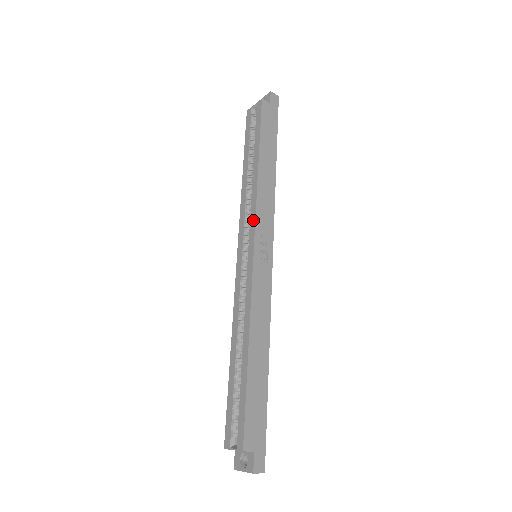
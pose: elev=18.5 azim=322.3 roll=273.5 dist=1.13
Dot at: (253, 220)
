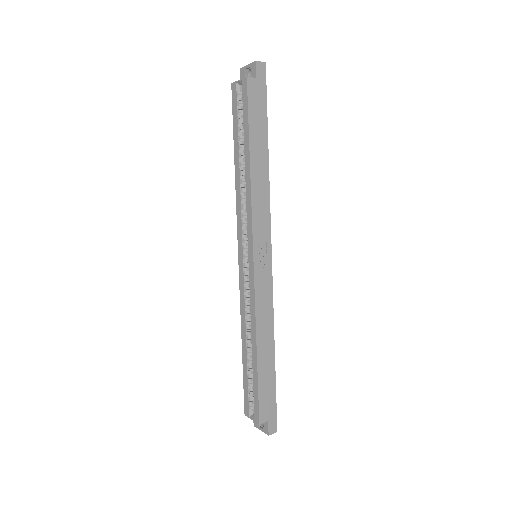
Dot at: (250, 227)
